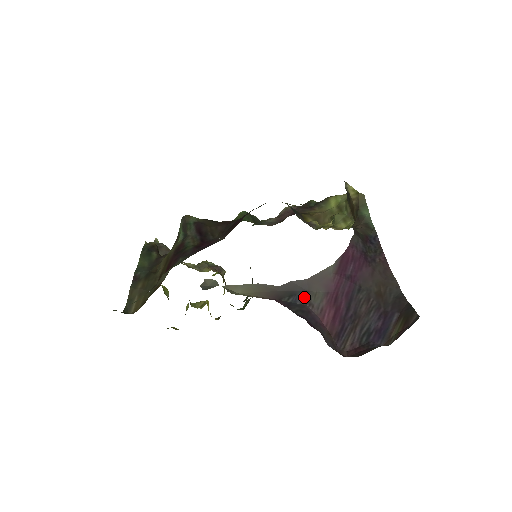
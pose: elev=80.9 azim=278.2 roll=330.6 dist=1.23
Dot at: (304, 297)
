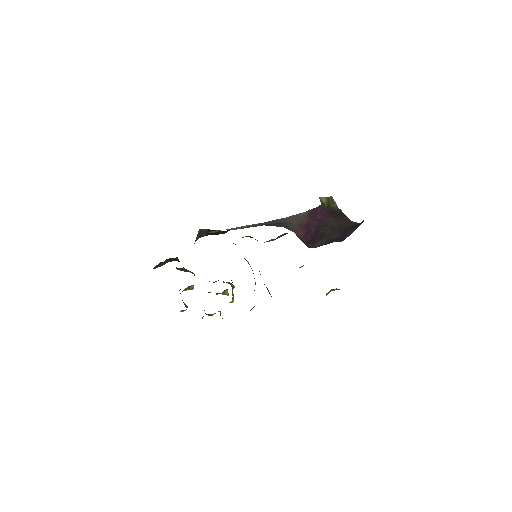
Dot at: (283, 225)
